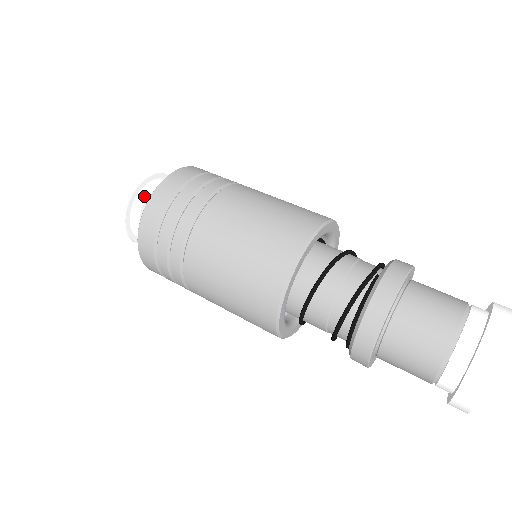
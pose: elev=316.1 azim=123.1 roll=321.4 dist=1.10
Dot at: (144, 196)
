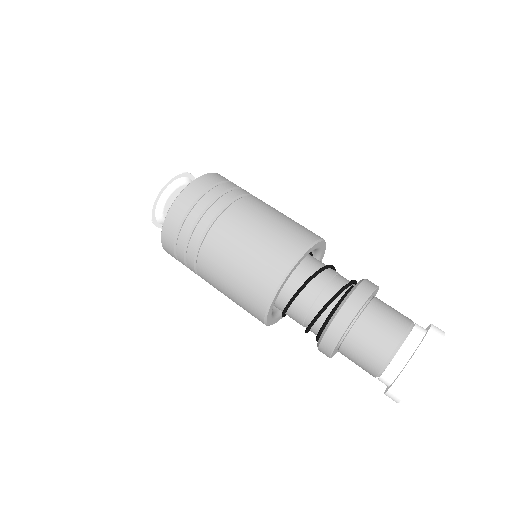
Dot at: (174, 187)
